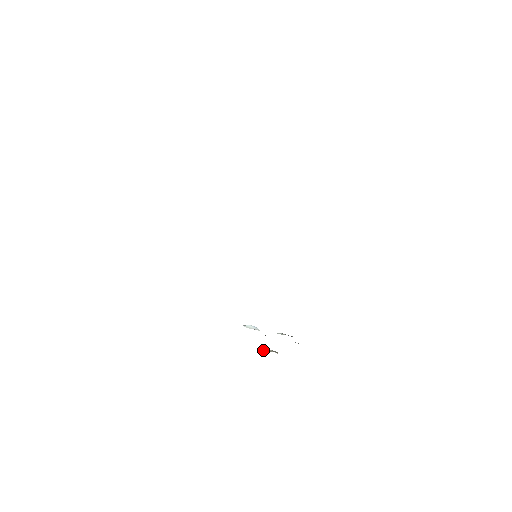
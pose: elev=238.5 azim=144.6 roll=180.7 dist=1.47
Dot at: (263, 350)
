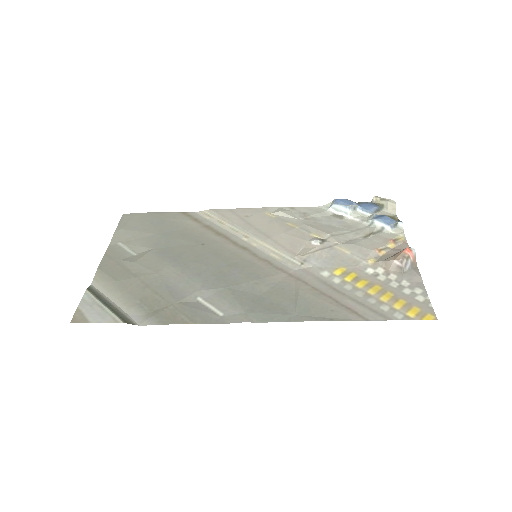
Dot at: (378, 201)
